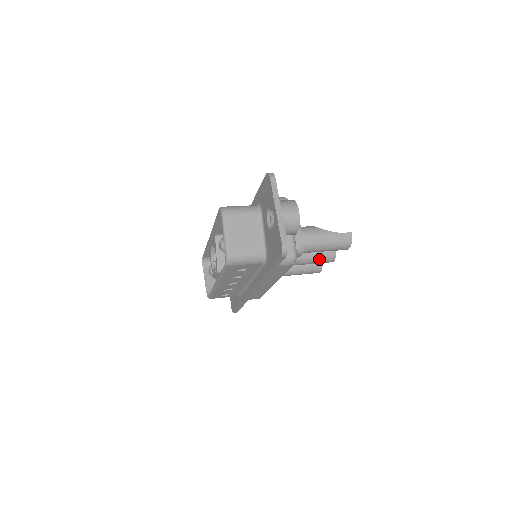
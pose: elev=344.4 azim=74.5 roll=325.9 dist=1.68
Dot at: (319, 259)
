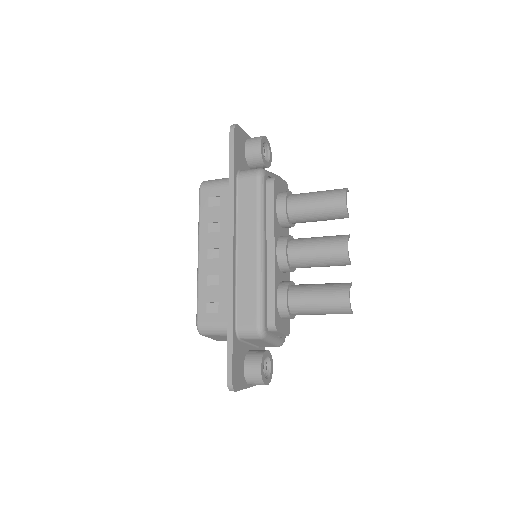
Dot at: (325, 242)
